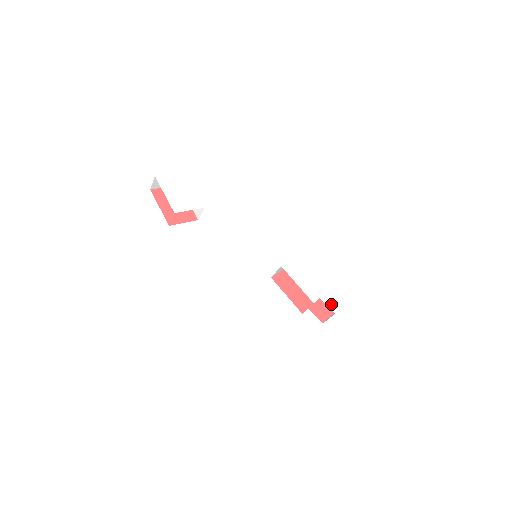
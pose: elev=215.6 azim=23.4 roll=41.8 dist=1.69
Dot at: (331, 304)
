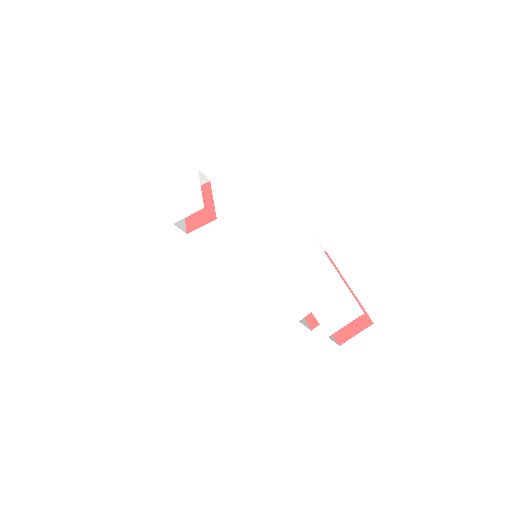
Dot at: (327, 321)
